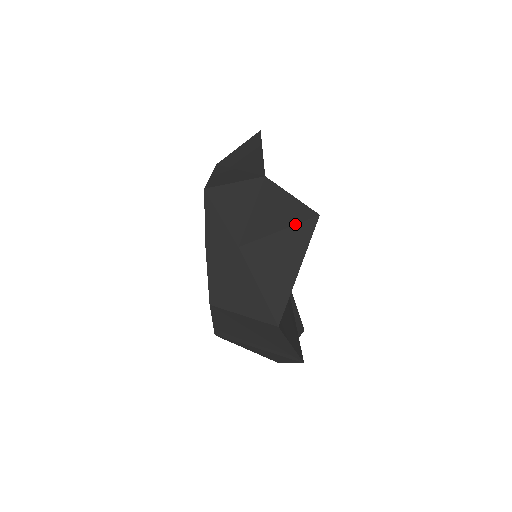
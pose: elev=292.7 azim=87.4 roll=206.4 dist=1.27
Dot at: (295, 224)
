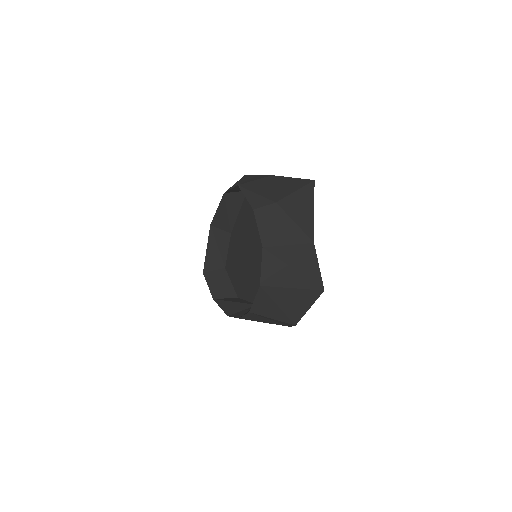
Dot at: (303, 186)
